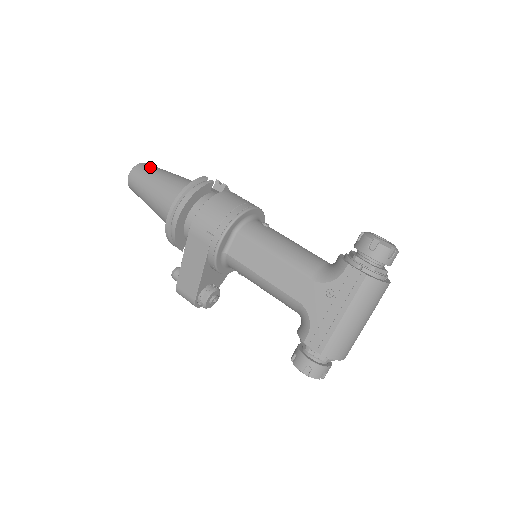
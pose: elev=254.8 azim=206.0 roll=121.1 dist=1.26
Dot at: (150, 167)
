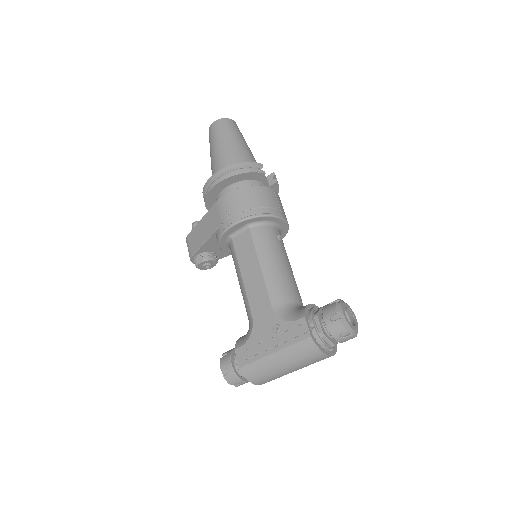
Dot at: (232, 127)
